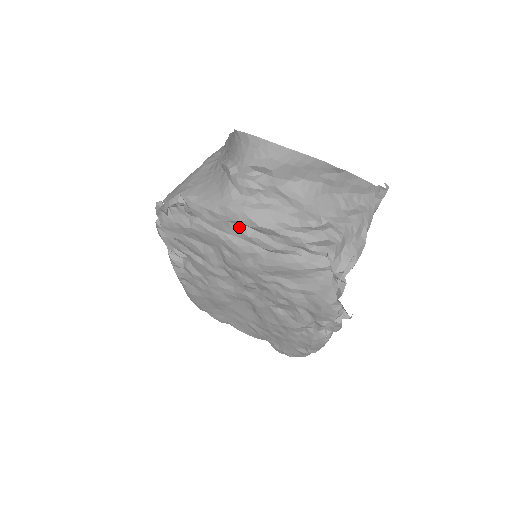
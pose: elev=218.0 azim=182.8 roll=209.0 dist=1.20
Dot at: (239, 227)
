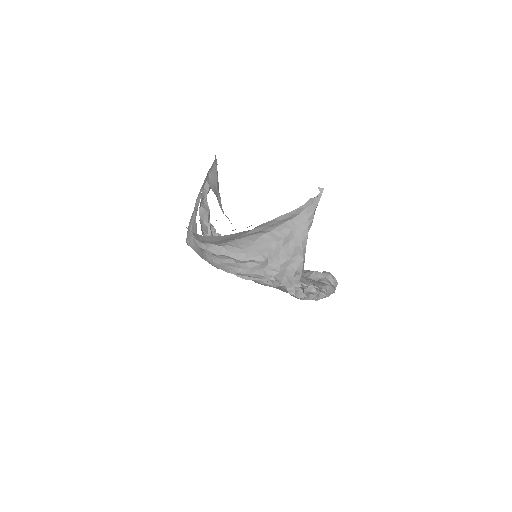
Dot at: occluded
